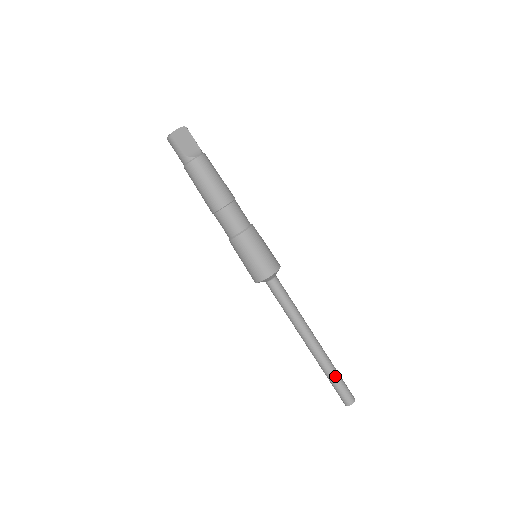
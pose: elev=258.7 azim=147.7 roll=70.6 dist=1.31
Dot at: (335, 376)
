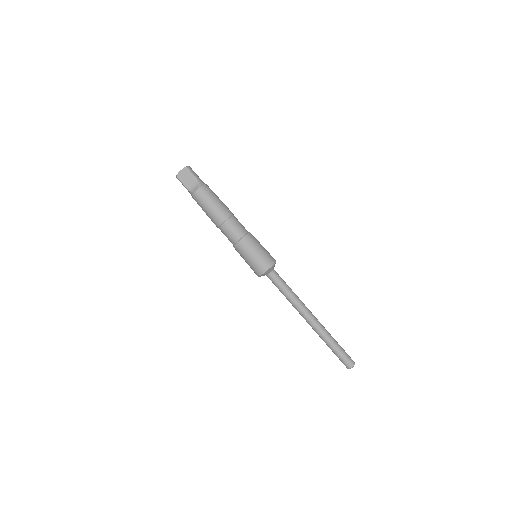
Dot at: (332, 346)
